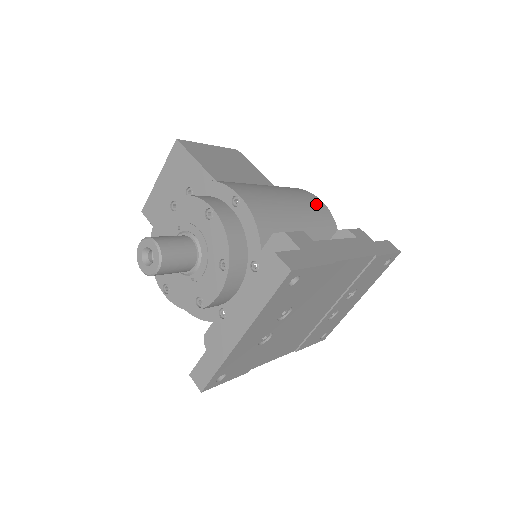
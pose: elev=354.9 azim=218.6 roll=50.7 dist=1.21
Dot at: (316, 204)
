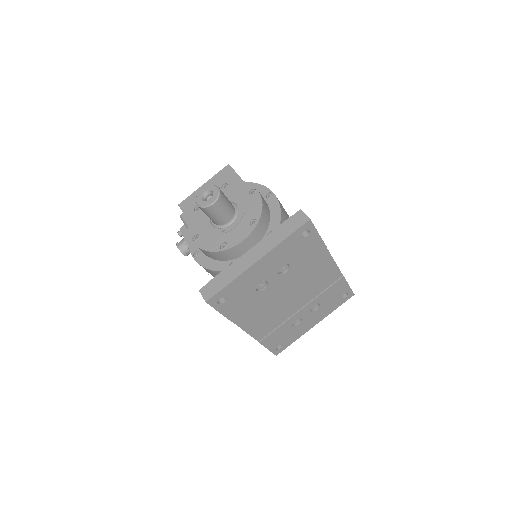
Dot at: occluded
